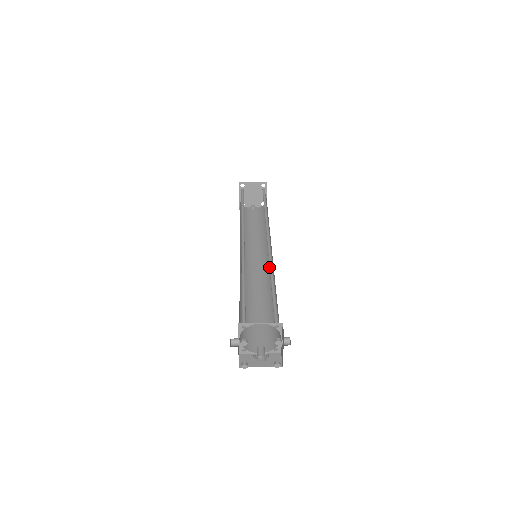
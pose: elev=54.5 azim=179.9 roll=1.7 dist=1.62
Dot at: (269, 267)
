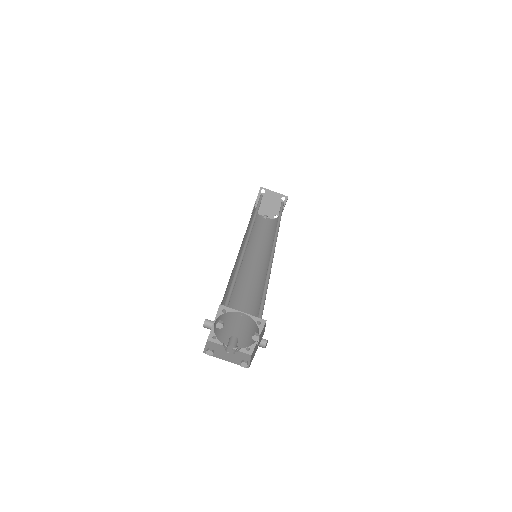
Dot at: occluded
